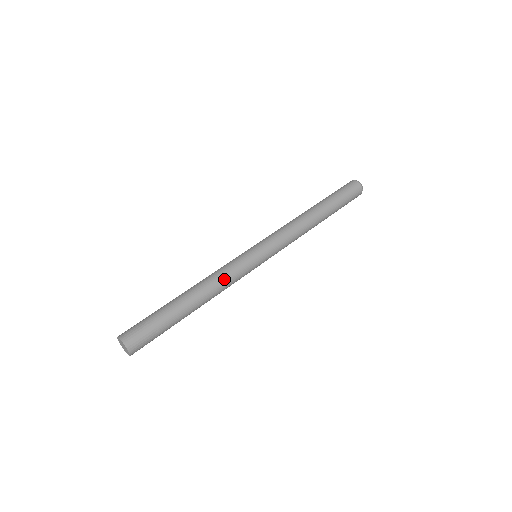
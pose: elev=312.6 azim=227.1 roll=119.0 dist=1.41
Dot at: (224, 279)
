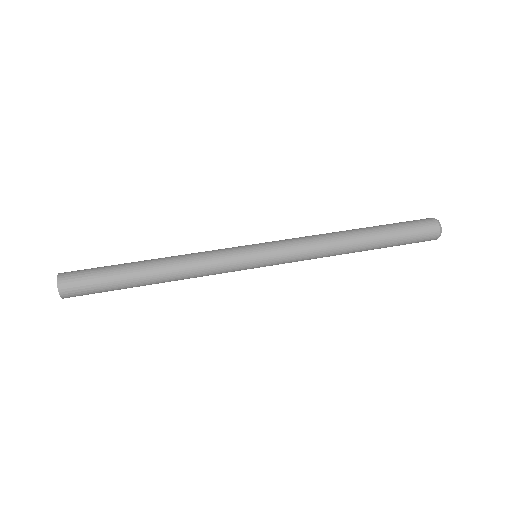
Dot at: (199, 258)
